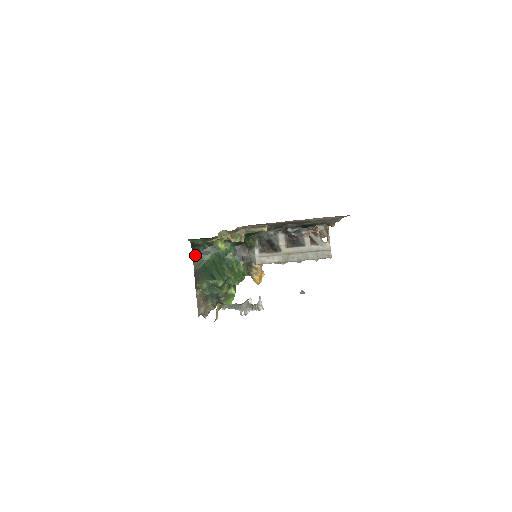
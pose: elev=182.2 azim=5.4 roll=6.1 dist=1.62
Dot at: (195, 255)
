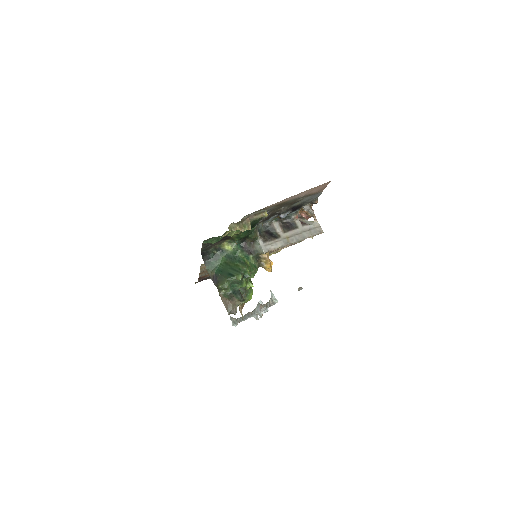
Dot at: (207, 263)
